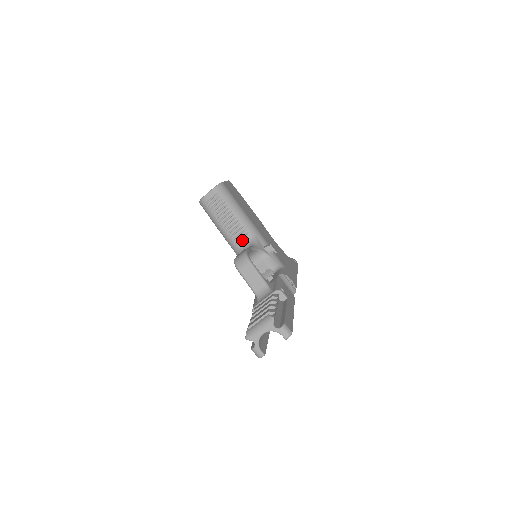
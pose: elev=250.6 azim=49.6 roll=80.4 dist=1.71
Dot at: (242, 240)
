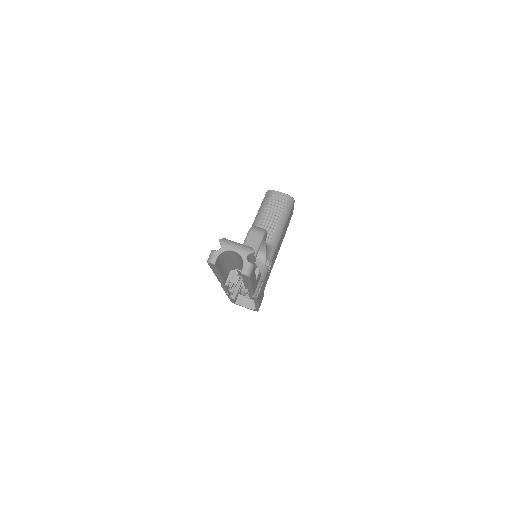
Dot at: occluded
